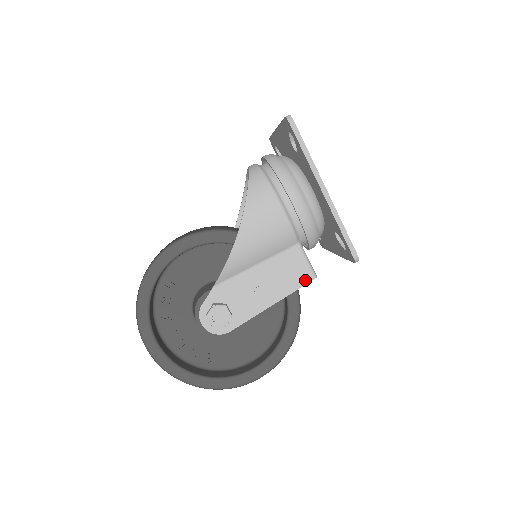
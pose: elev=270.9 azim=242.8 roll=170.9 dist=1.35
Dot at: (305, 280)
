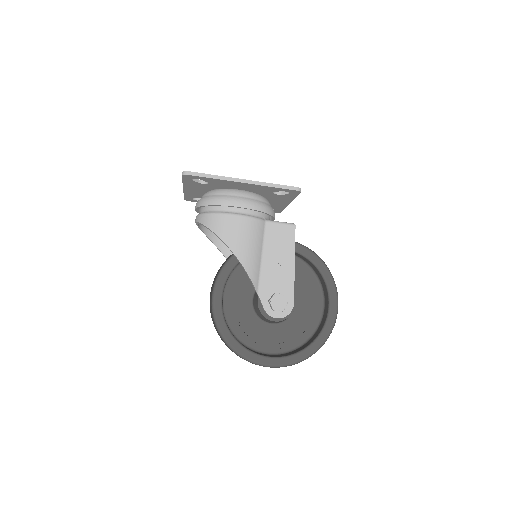
Dot at: (292, 232)
